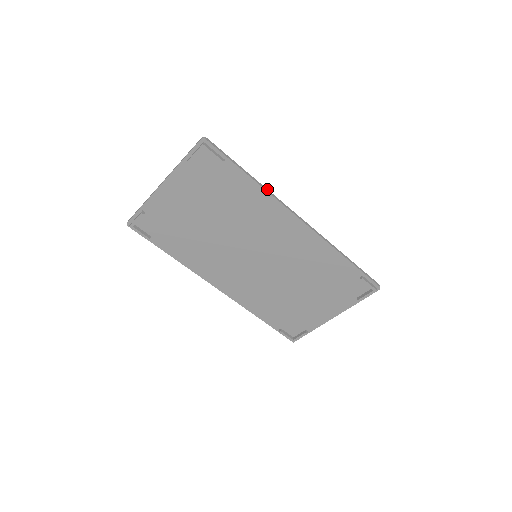
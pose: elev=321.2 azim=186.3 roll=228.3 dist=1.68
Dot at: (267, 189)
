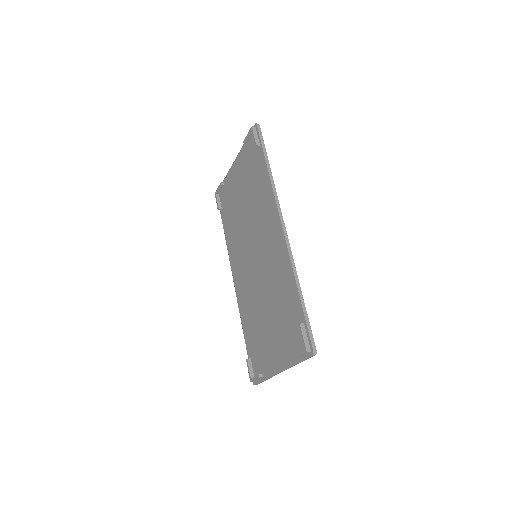
Dot at: (274, 184)
